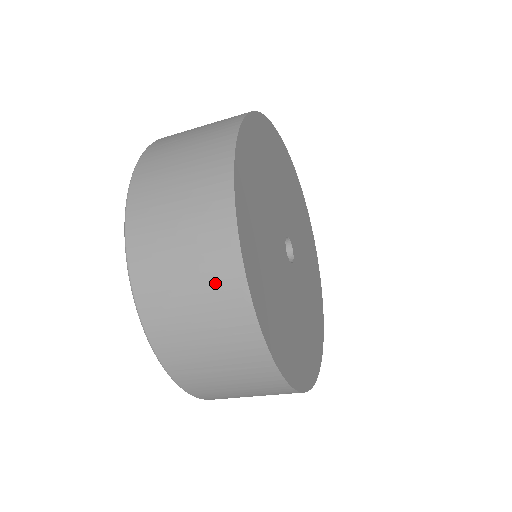
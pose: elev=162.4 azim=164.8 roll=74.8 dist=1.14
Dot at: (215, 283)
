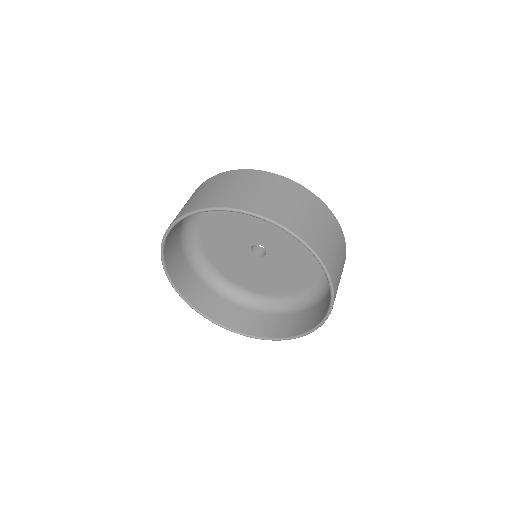
Dot at: (273, 184)
